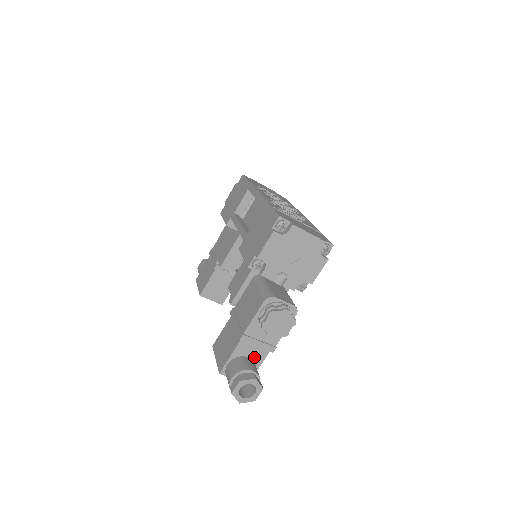
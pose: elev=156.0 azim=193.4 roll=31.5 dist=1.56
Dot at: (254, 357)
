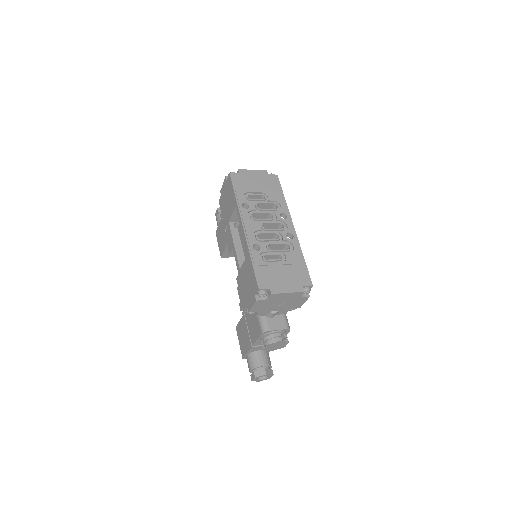
Dot at: occluded
